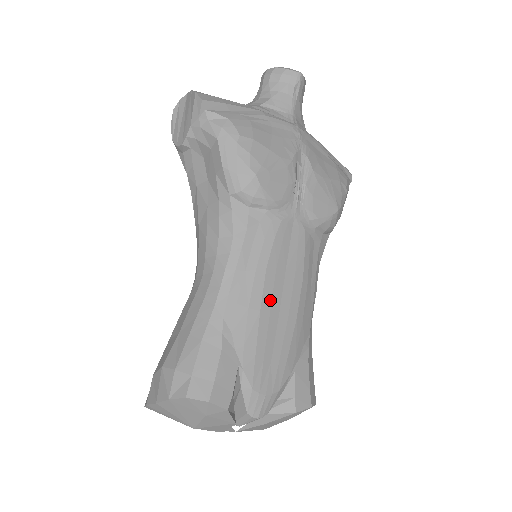
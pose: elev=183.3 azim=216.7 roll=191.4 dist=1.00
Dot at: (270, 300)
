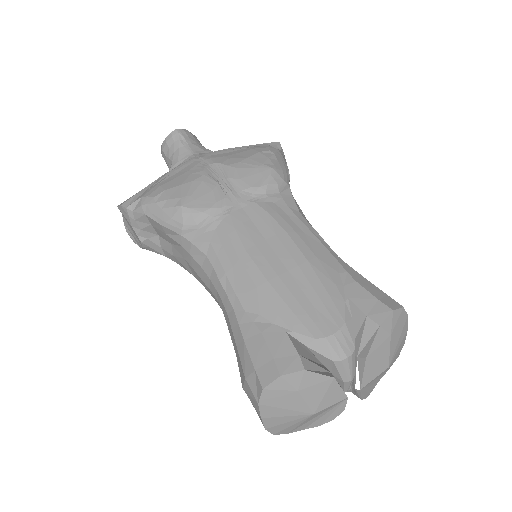
Dot at: (270, 268)
